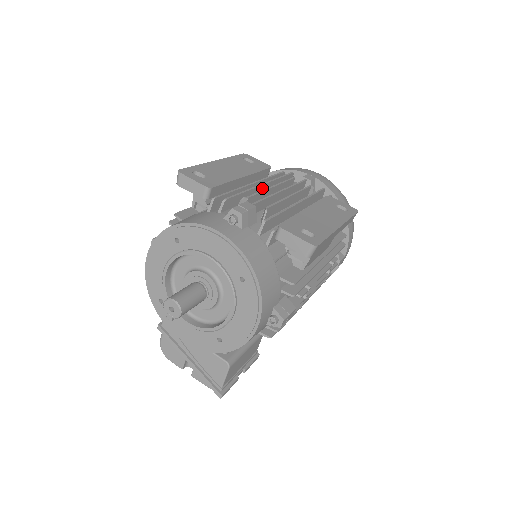
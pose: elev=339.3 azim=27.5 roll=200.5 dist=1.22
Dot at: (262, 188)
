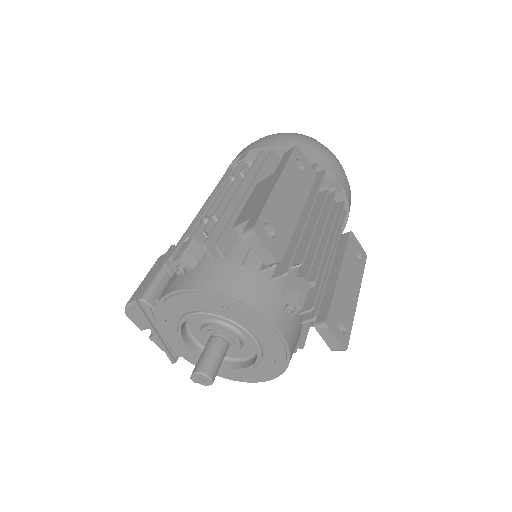
Dot at: (305, 219)
